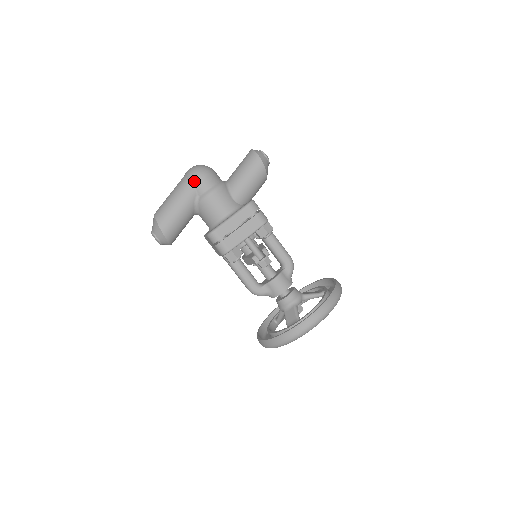
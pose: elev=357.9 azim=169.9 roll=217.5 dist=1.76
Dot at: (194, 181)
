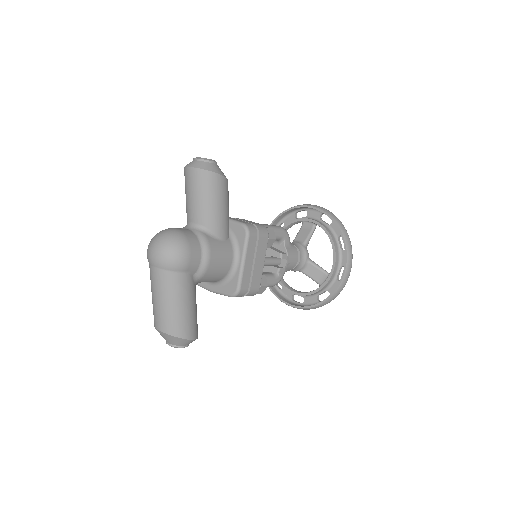
Dot at: (183, 268)
